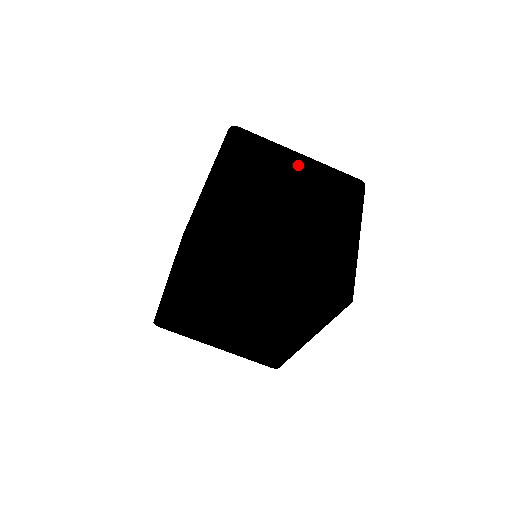
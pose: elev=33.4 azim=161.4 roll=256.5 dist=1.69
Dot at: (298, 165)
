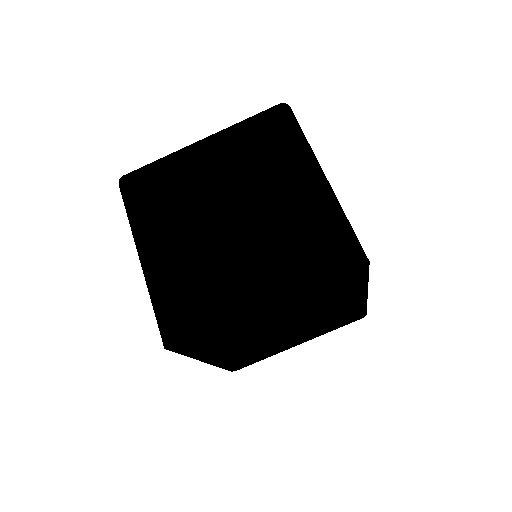
Dot at: (207, 158)
